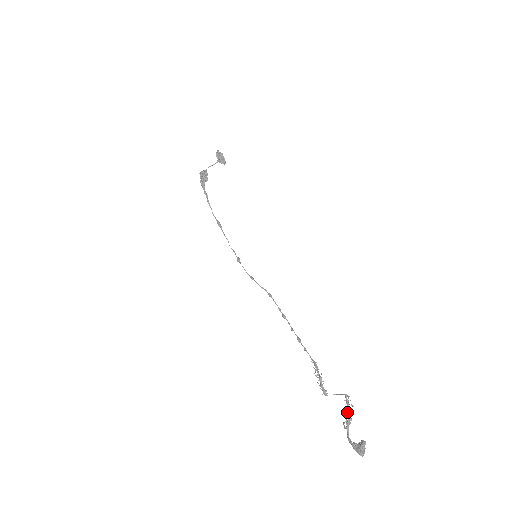
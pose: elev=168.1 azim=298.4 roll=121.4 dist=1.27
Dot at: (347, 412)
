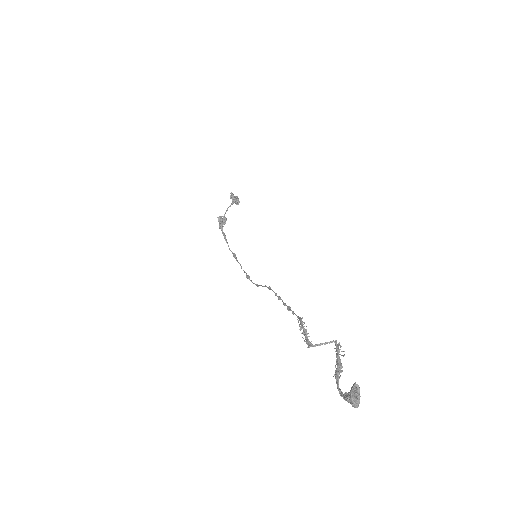
Dot at: (338, 361)
